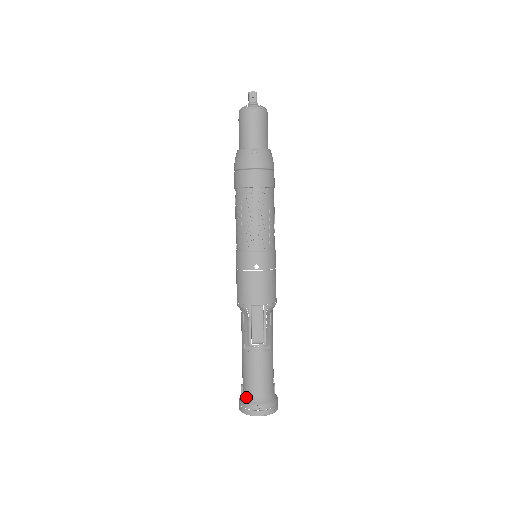
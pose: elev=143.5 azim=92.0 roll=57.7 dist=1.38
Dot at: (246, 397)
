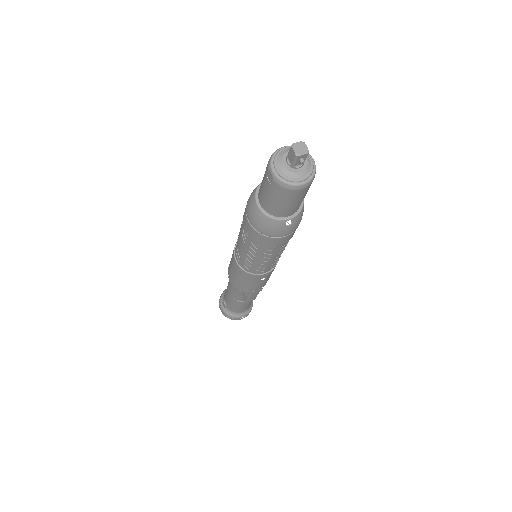
Dot at: (231, 313)
